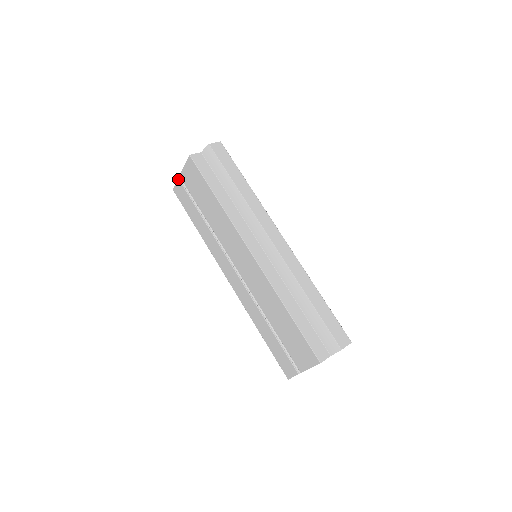
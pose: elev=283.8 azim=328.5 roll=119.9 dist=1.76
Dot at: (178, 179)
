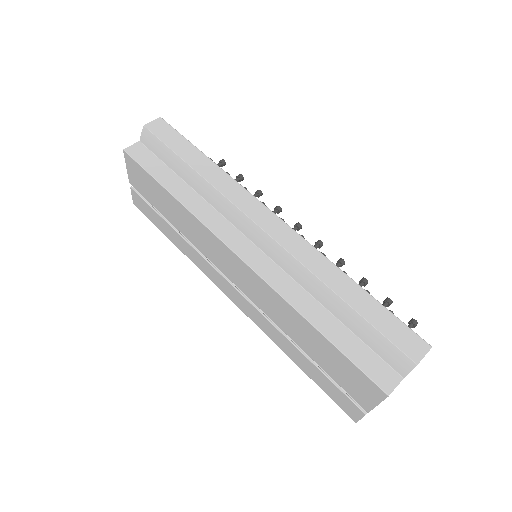
Dot at: (130, 188)
